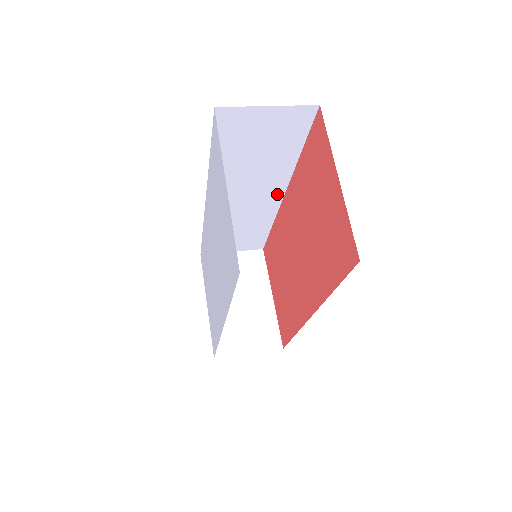
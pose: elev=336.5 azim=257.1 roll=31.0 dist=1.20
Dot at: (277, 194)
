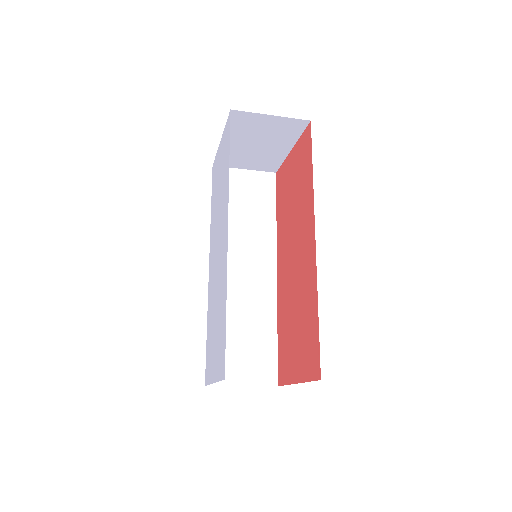
Dot at: (270, 270)
